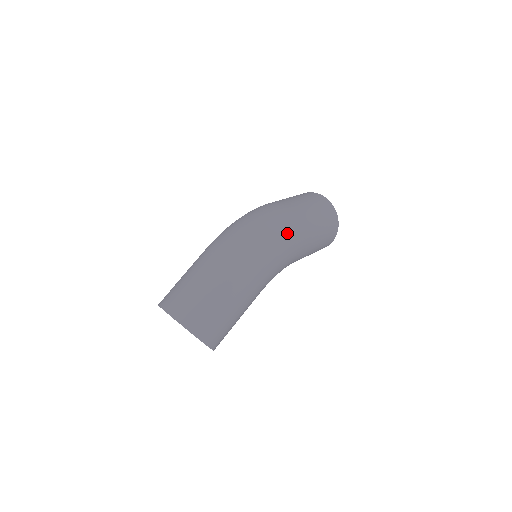
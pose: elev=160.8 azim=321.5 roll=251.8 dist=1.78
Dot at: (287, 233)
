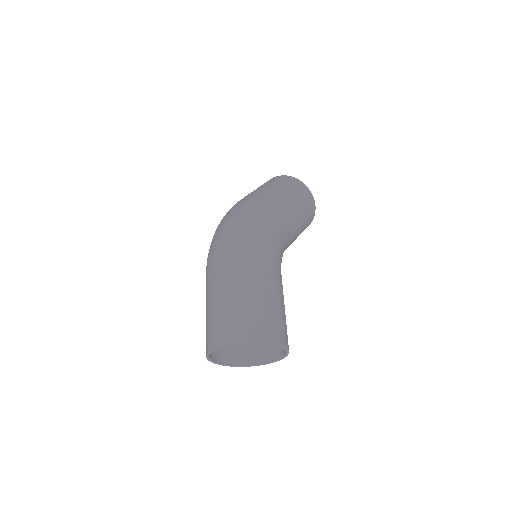
Dot at: (251, 209)
